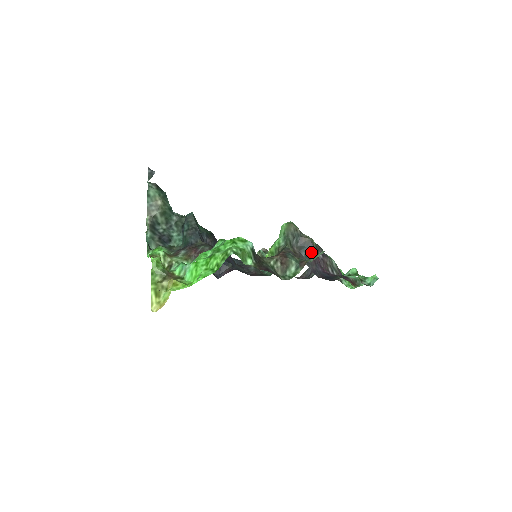
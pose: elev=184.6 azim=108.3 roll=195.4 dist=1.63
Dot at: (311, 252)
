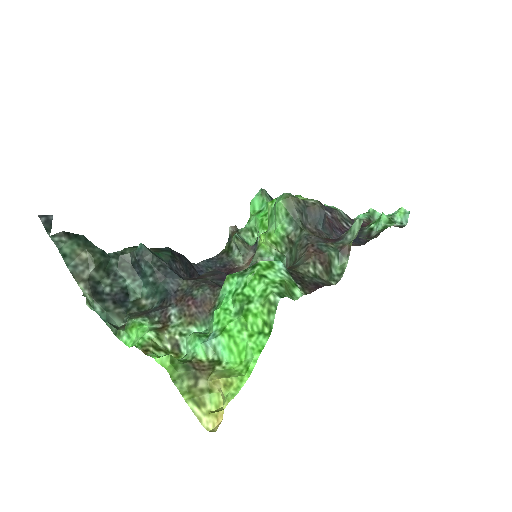
Dot at: (325, 219)
